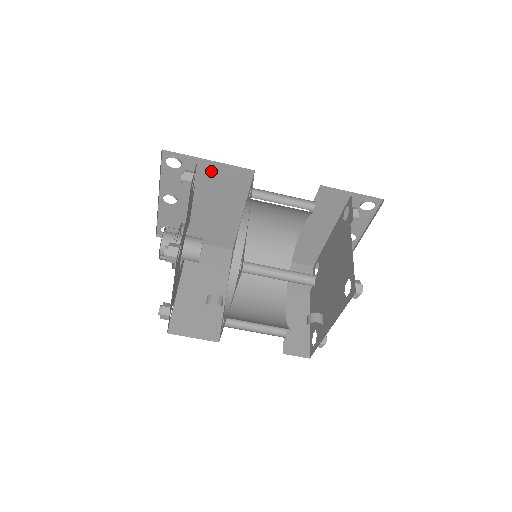
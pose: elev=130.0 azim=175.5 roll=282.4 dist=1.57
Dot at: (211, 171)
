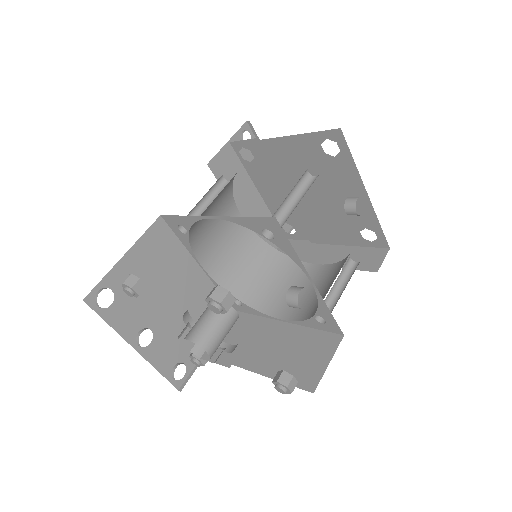
Dot at: (137, 263)
